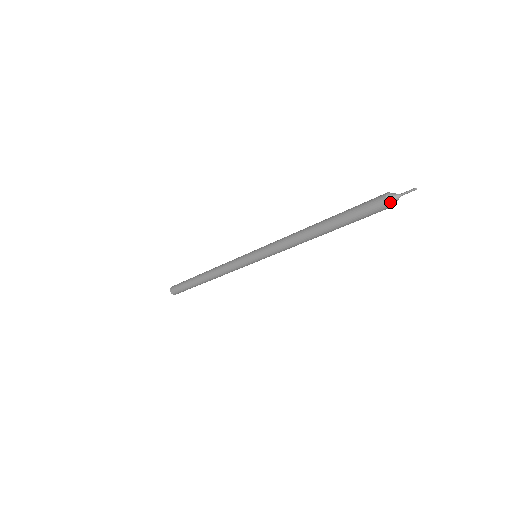
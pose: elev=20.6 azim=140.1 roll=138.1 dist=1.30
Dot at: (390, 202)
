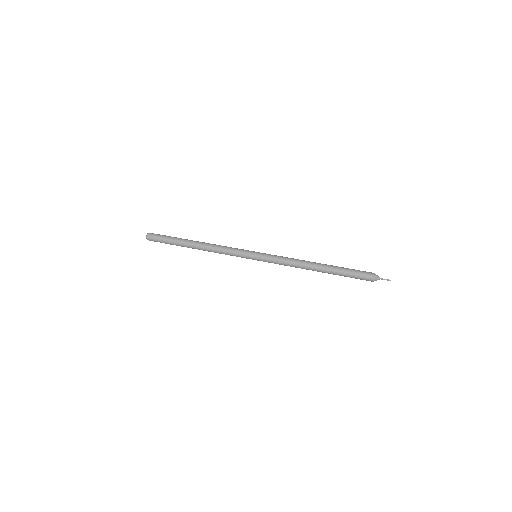
Dot at: occluded
